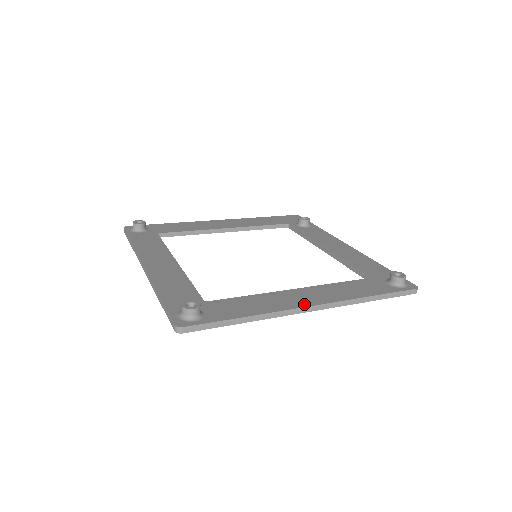
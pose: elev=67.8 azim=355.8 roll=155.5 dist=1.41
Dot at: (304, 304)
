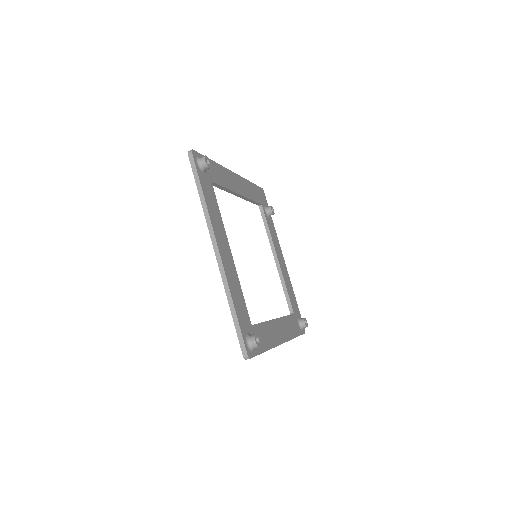
Dot at: (281, 341)
